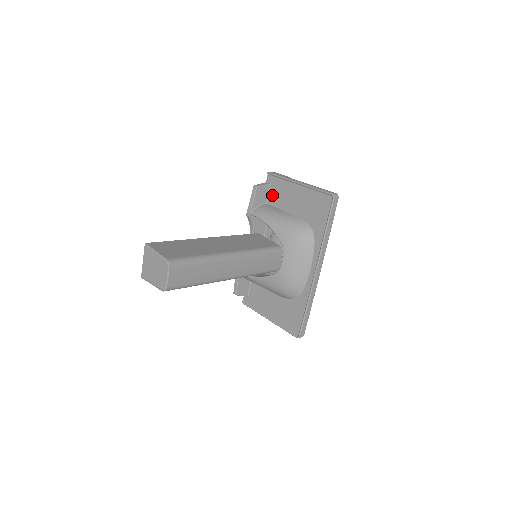
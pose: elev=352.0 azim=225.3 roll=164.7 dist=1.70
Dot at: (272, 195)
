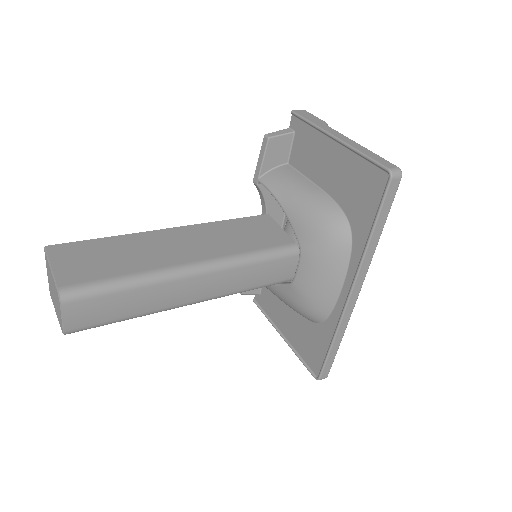
Dot at: (296, 152)
